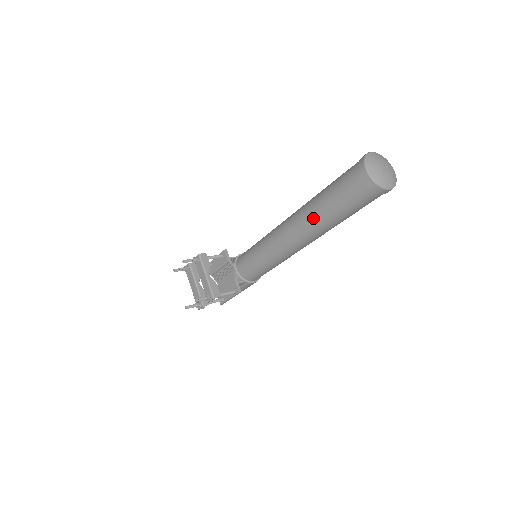
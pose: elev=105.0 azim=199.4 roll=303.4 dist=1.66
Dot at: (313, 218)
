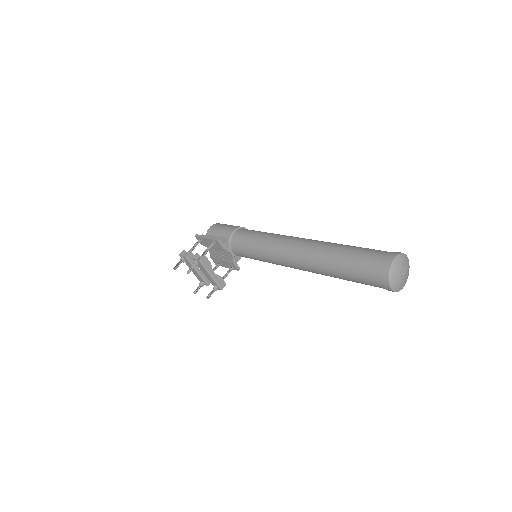
Dot at: (326, 275)
